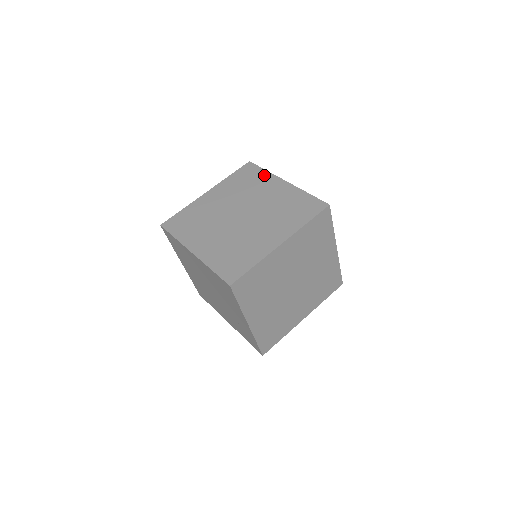
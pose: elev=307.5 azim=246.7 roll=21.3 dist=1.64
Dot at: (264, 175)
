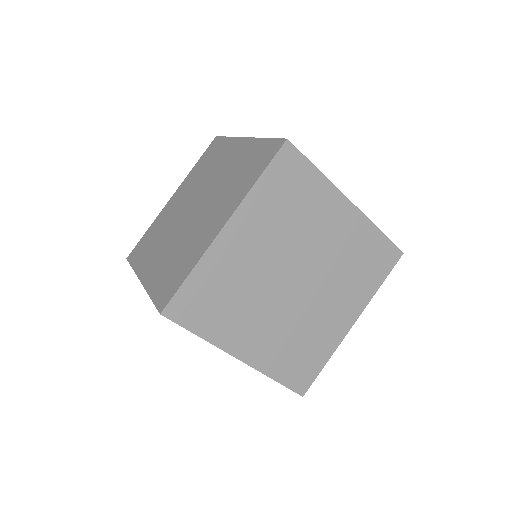
Dot at: (225, 144)
